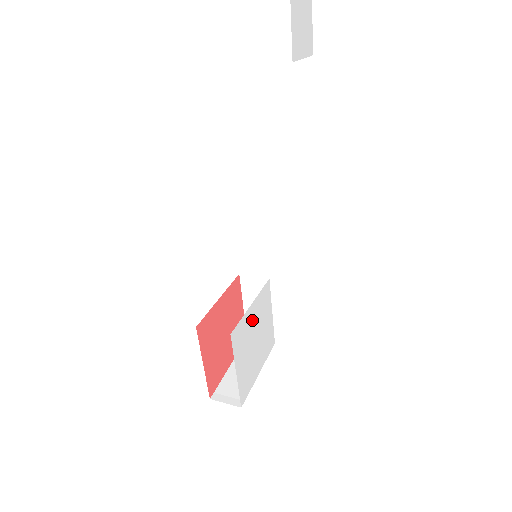
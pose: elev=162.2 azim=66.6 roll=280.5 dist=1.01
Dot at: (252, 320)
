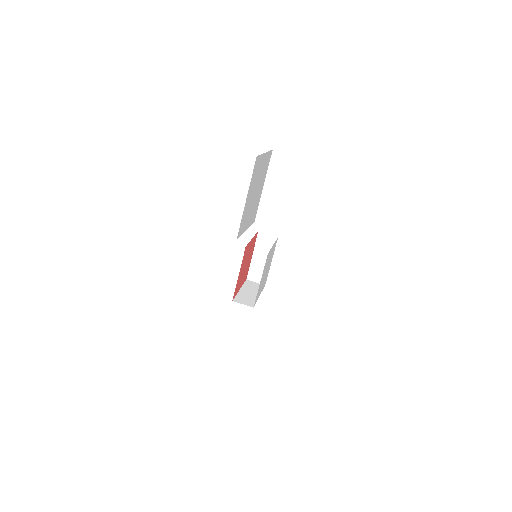
Dot at: (262, 278)
